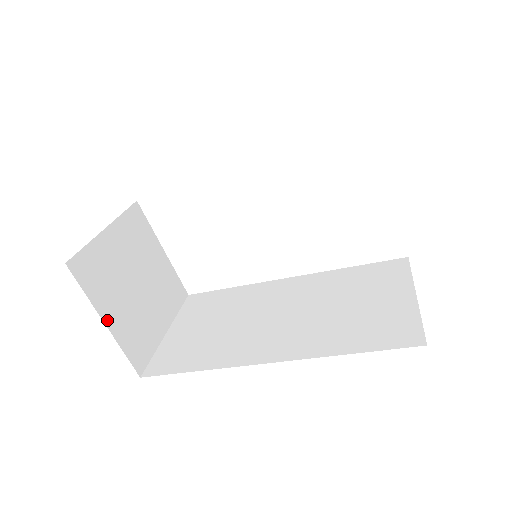
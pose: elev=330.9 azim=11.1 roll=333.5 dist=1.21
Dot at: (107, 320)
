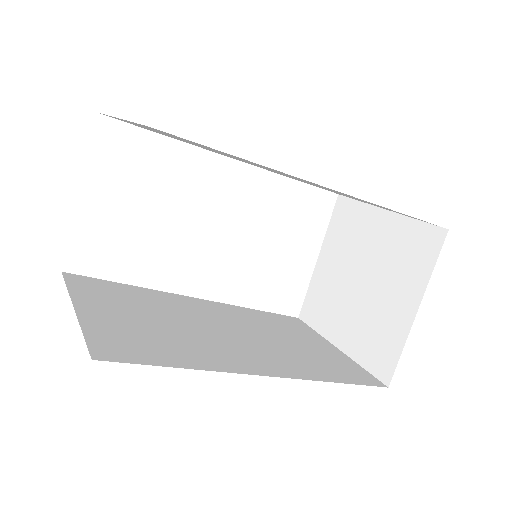
Dot at: occluded
